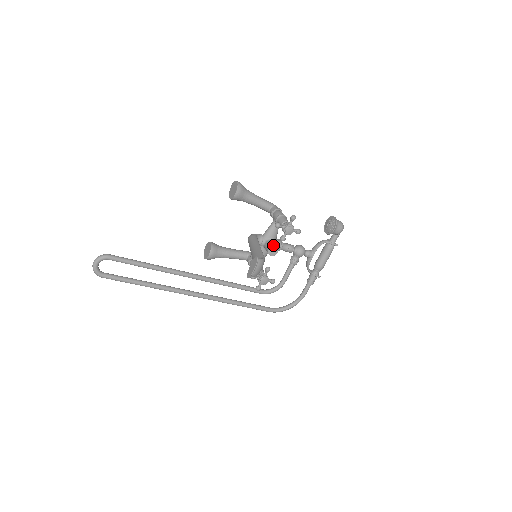
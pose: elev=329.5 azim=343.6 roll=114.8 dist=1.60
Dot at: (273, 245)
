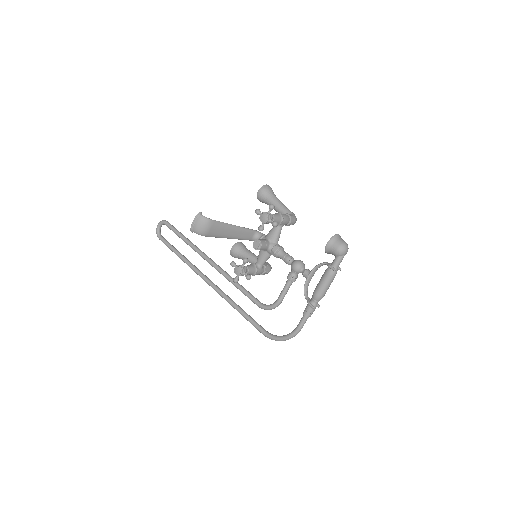
Dot at: (260, 239)
